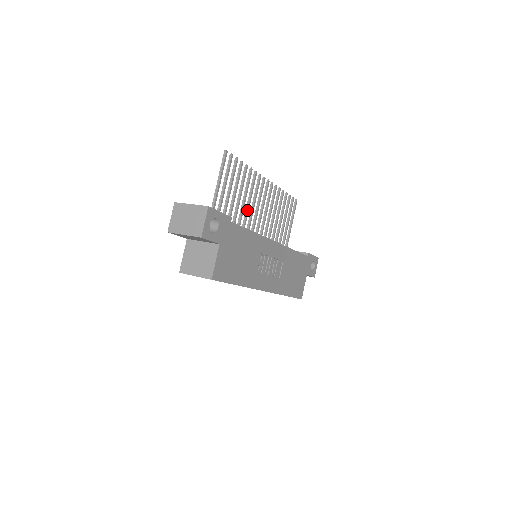
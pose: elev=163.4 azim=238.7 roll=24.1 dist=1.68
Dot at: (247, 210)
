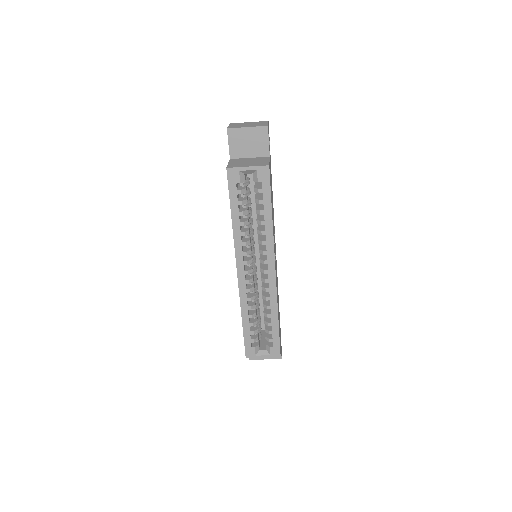
Dot at: occluded
